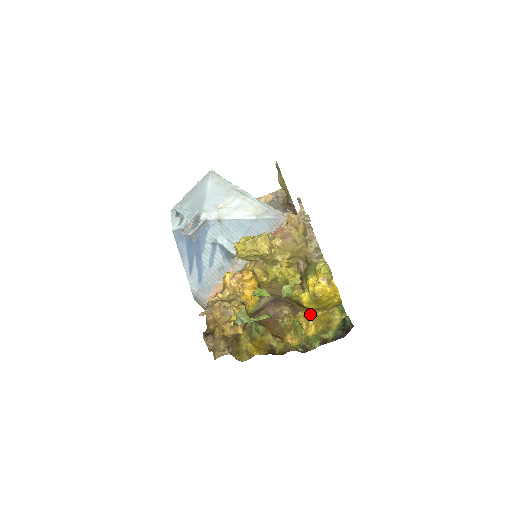
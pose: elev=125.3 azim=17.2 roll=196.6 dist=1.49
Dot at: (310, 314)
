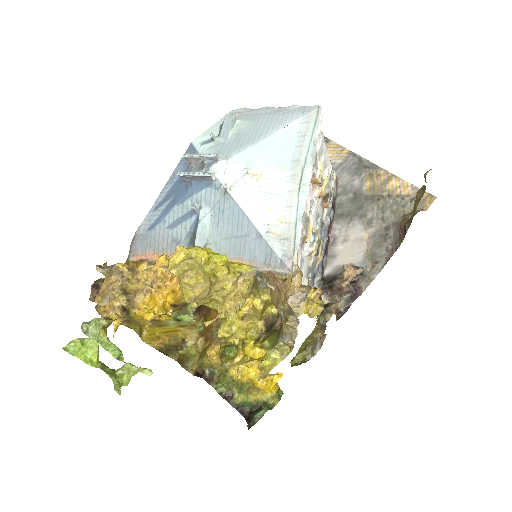
Dot at: occluded
